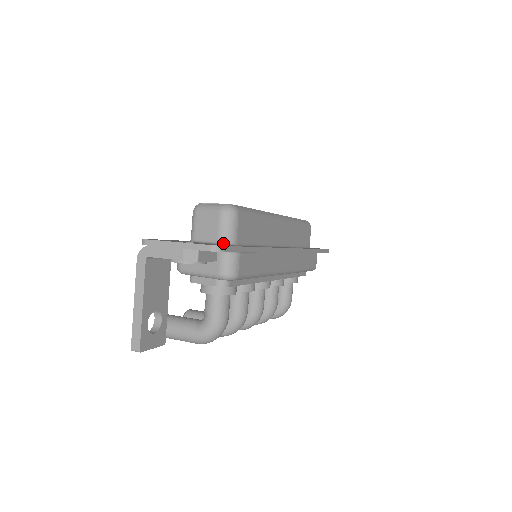
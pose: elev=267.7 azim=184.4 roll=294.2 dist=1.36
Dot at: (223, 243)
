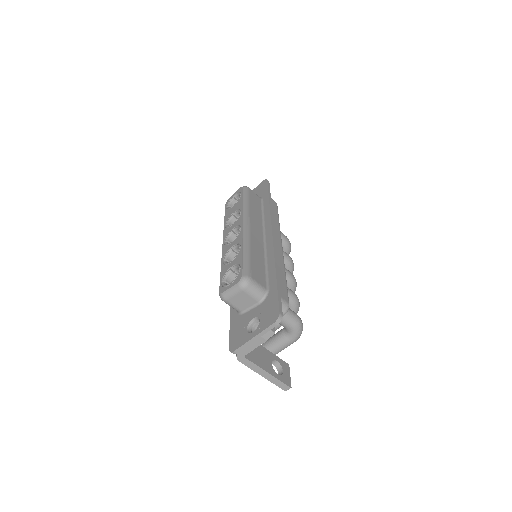
Dot at: (262, 300)
